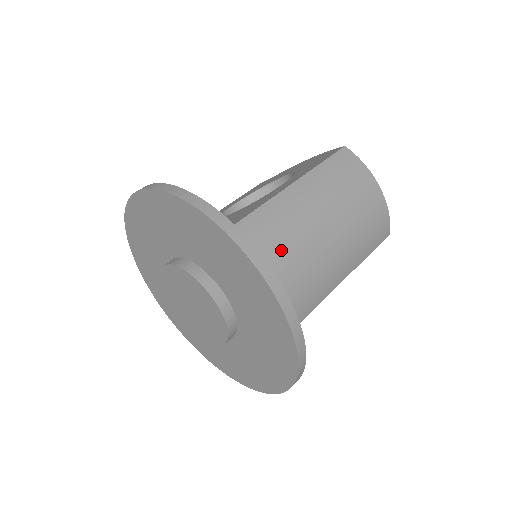
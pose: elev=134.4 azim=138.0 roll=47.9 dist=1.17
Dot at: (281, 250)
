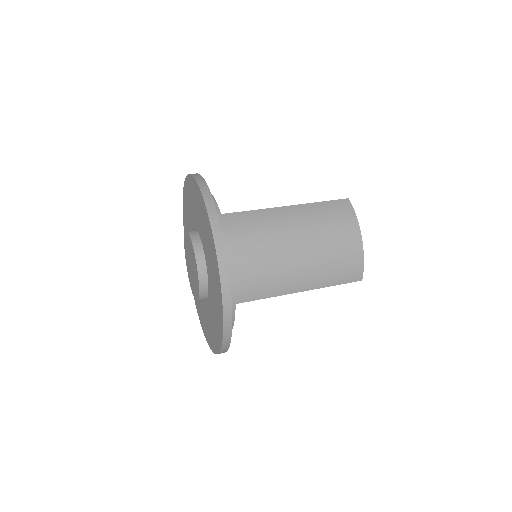
Dot at: (248, 242)
